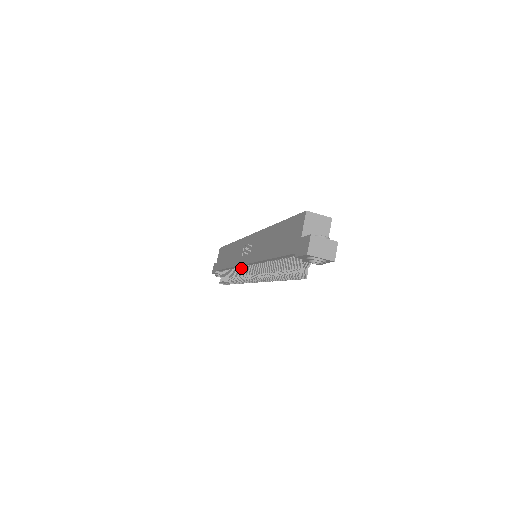
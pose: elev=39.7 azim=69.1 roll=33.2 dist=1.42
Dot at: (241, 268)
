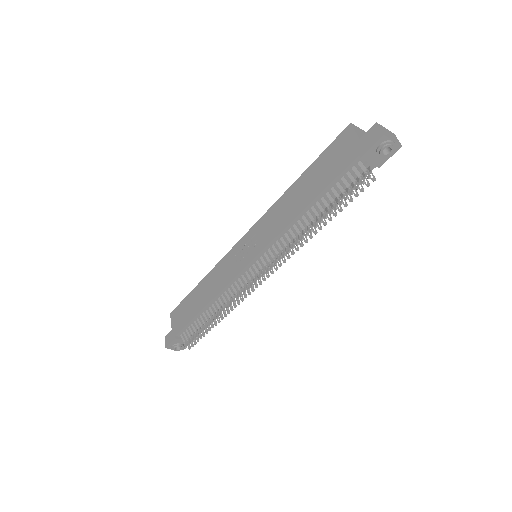
Dot at: (236, 282)
